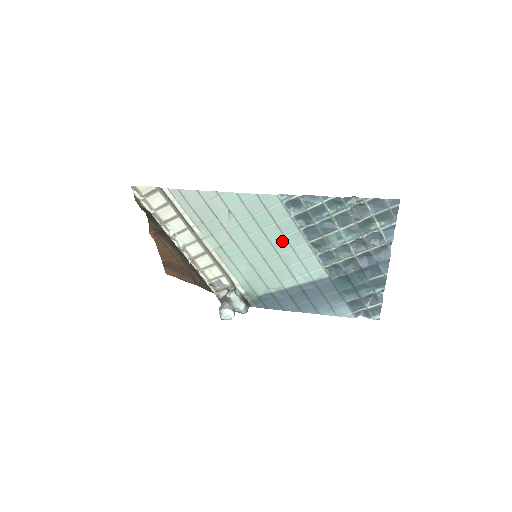
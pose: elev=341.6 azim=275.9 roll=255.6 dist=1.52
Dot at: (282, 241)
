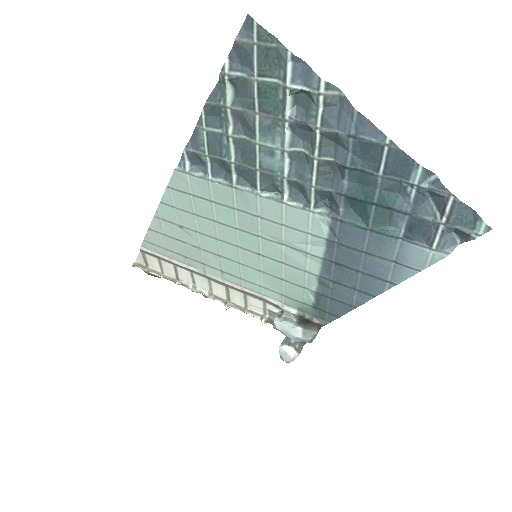
Dot at: (241, 217)
